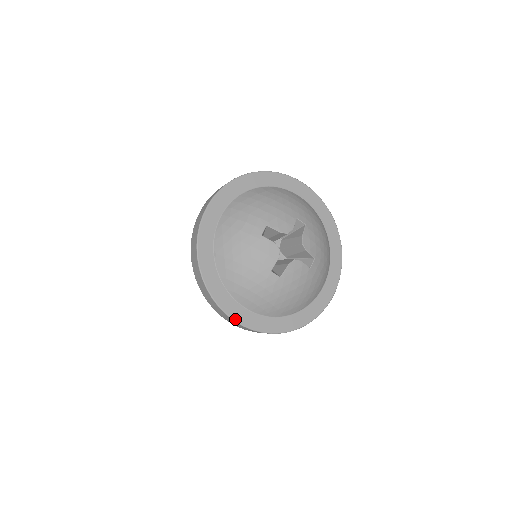
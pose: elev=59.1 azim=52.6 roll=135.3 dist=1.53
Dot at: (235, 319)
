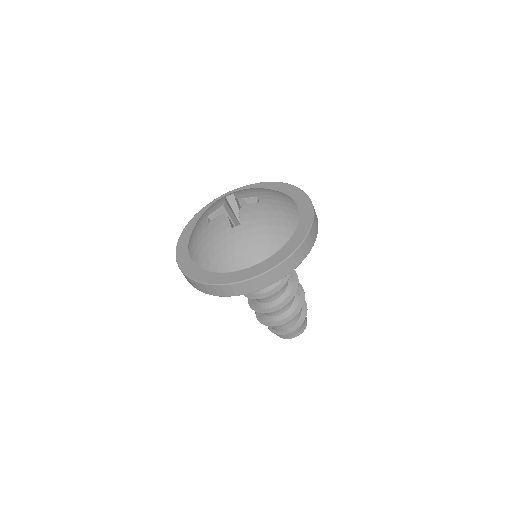
Dot at: (248, 278)
